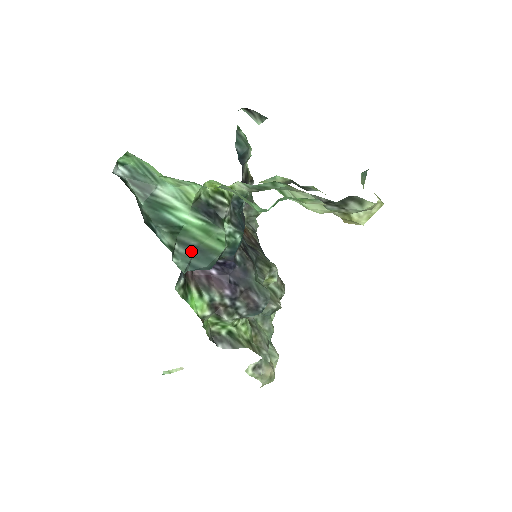
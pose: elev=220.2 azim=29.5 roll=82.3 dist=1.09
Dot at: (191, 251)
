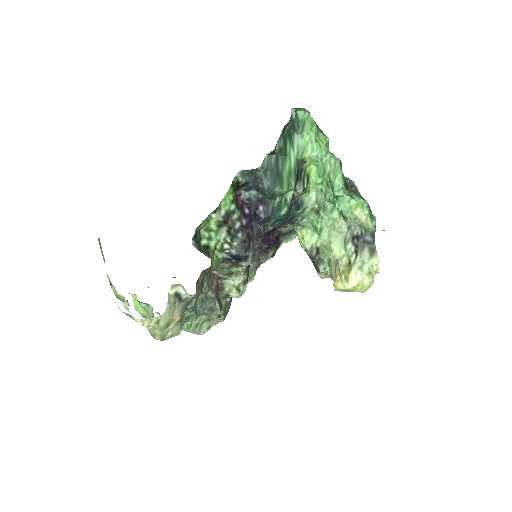
Dot at: (275, 167)
